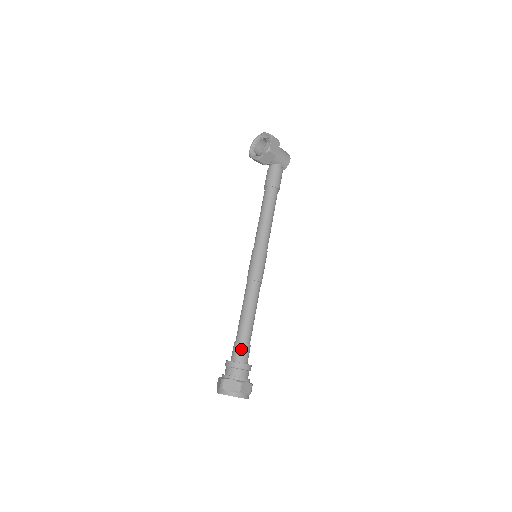
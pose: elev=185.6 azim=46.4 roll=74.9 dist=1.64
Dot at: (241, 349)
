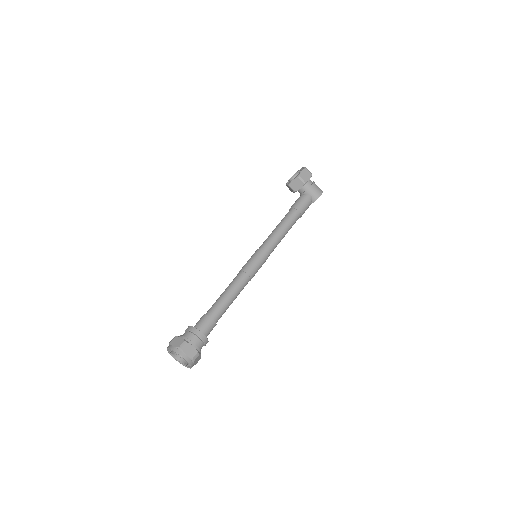
Dot at: (204, 320)
